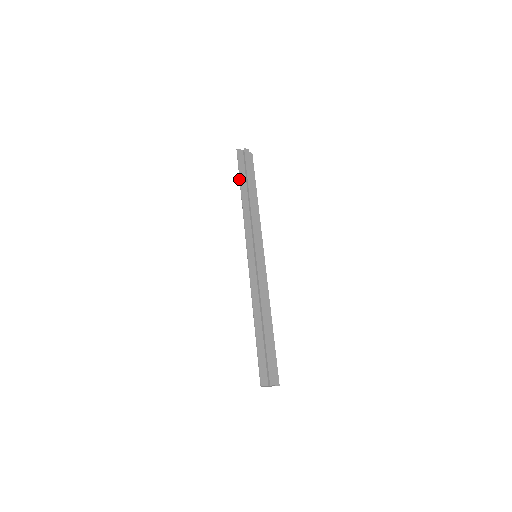
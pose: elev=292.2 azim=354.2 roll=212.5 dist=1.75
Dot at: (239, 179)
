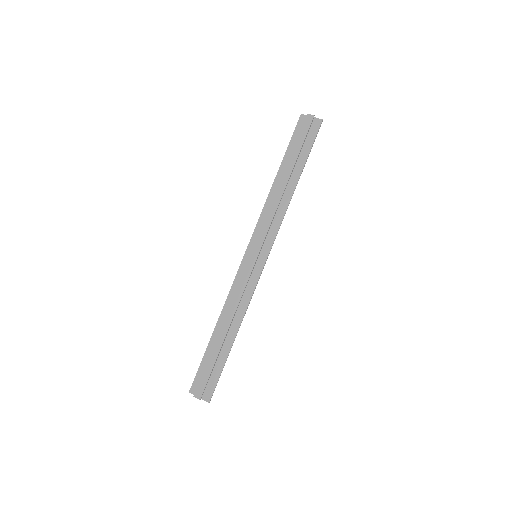
Dot at: (284, 156)
